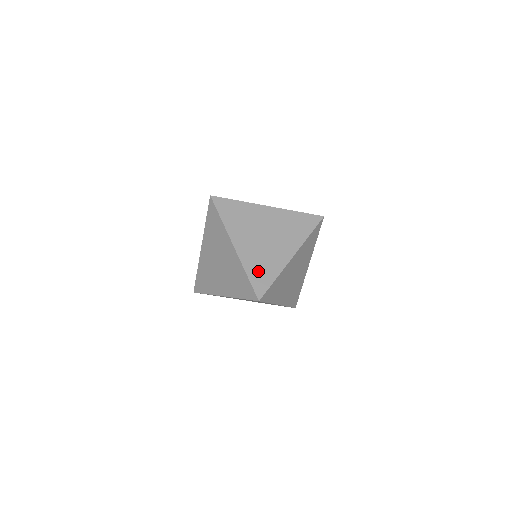
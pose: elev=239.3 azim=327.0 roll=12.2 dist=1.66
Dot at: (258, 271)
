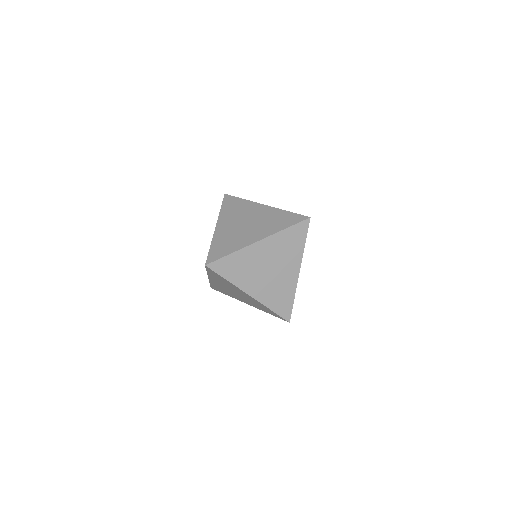
Dot at: occluded
